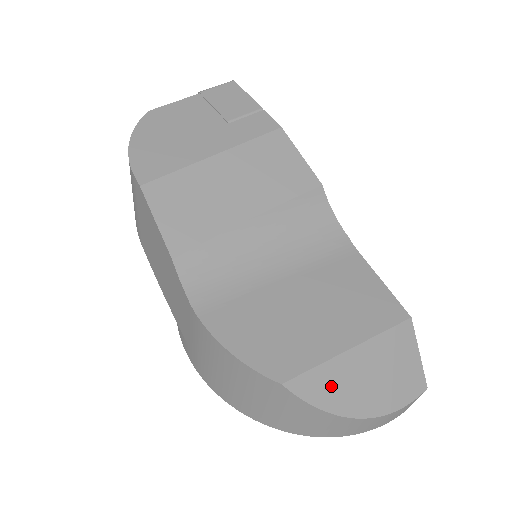
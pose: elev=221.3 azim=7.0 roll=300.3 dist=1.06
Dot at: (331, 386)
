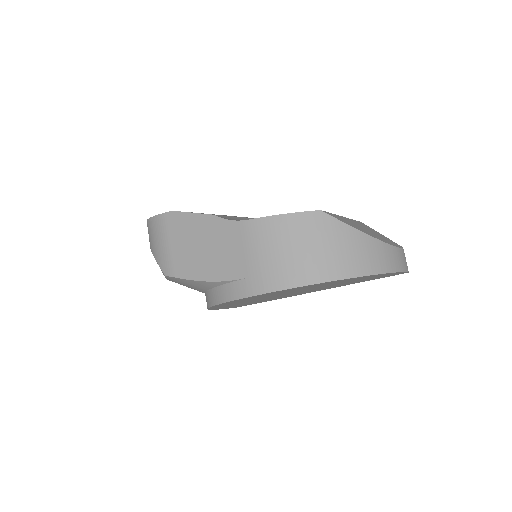
Dot at: occluded
